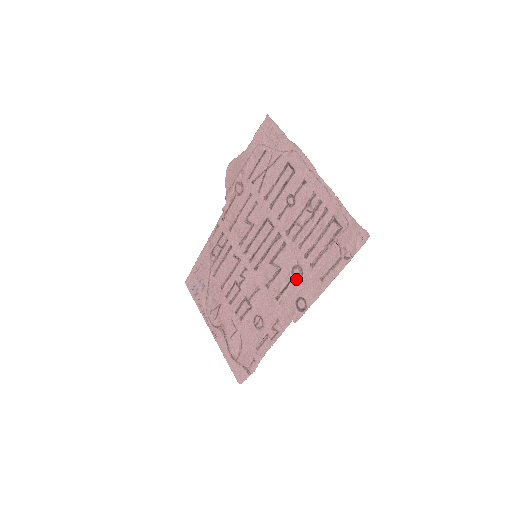
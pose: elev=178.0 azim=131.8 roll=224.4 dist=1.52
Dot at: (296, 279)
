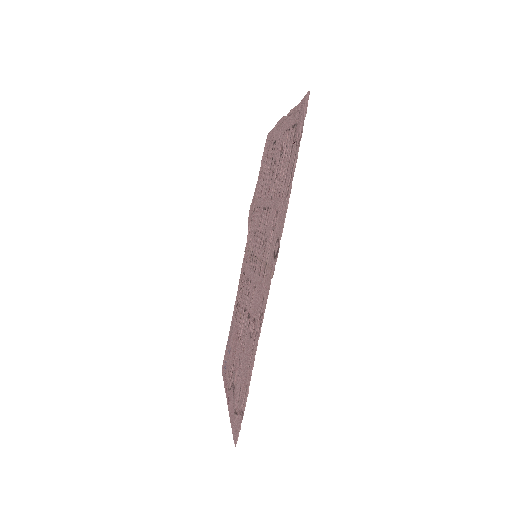
Dot at: (274, 228)
